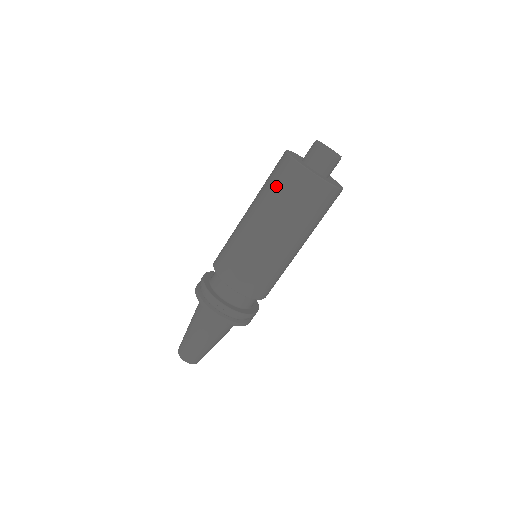
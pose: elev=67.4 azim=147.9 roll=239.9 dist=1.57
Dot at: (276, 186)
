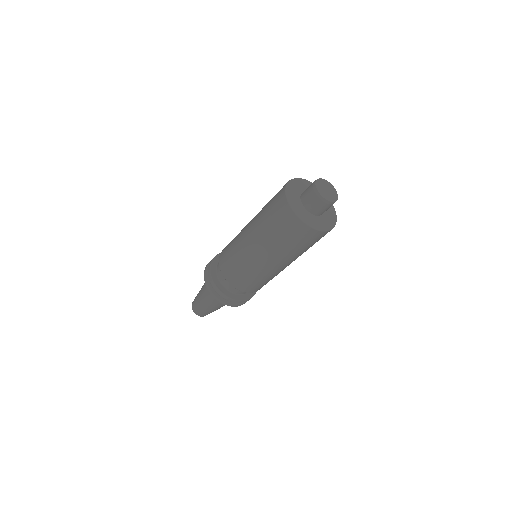
Dot at: (270, 202)
